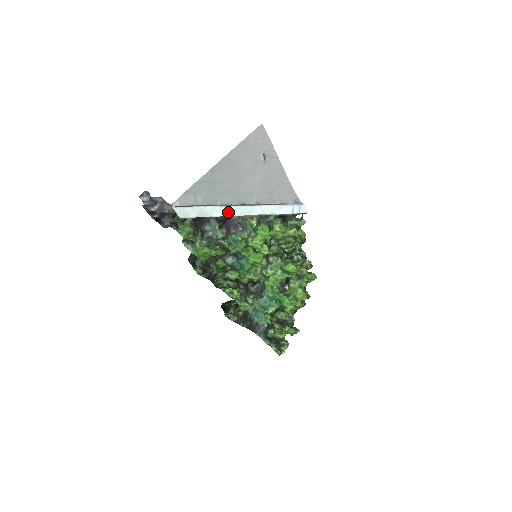
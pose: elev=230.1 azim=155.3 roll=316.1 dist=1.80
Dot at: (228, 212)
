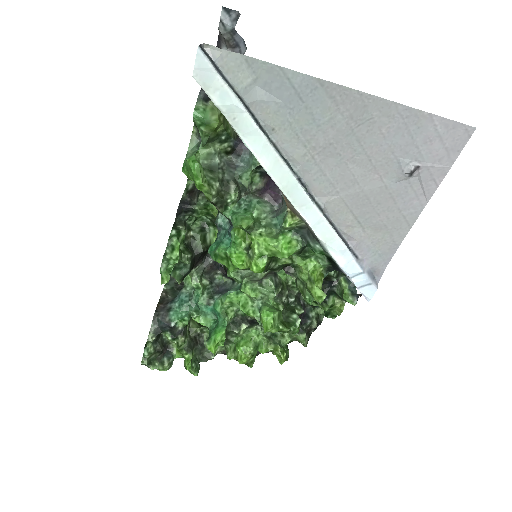
Dot at: (270, 163)
